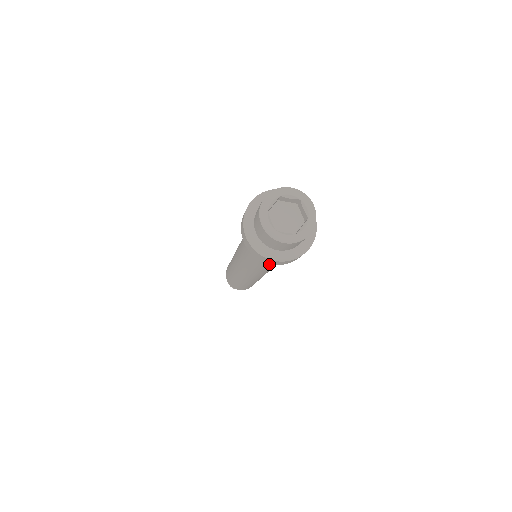
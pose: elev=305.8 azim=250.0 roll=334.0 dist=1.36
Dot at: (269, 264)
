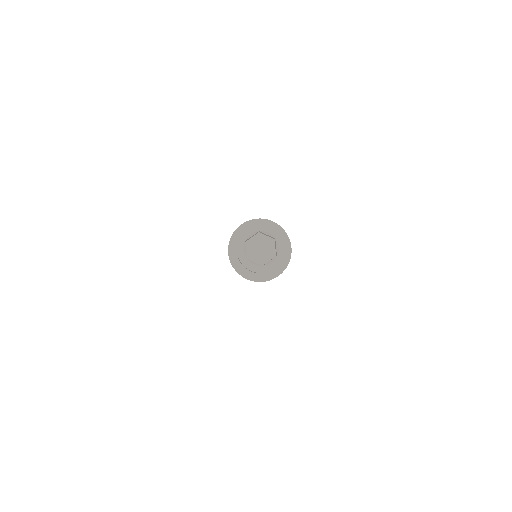
Dot at: occluded
